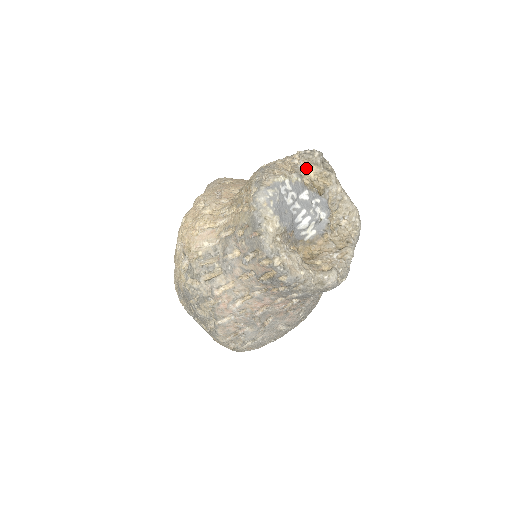
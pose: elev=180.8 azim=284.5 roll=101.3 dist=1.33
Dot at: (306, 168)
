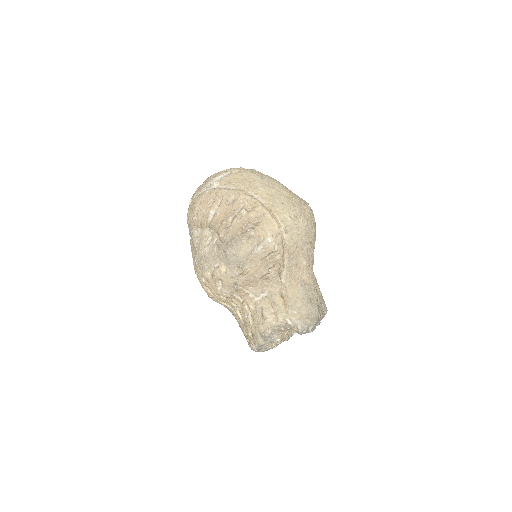
Dot at: occluded
